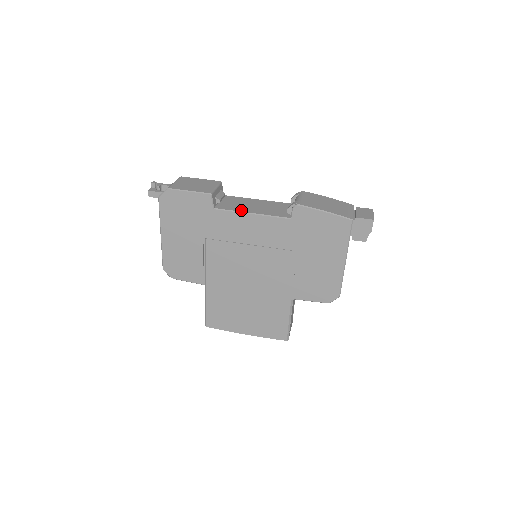
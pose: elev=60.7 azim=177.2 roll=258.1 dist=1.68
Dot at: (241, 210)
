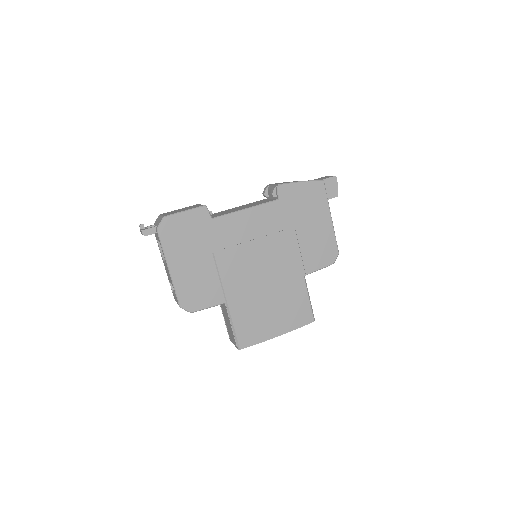
Dot at: (235, 211)
